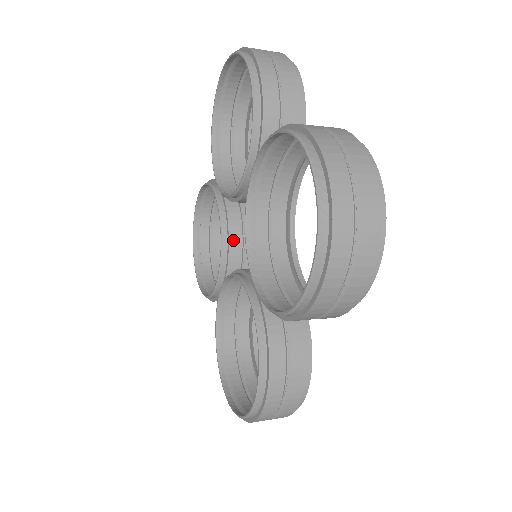
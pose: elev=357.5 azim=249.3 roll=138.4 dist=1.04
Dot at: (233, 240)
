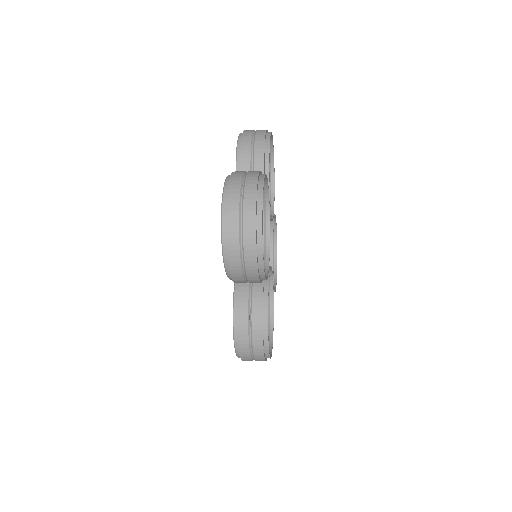
Dot at: occluded
